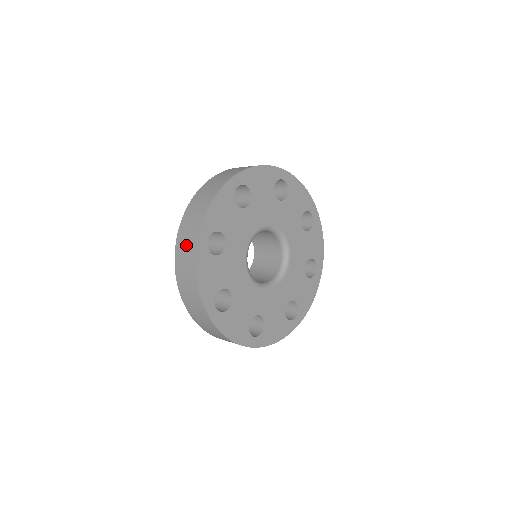
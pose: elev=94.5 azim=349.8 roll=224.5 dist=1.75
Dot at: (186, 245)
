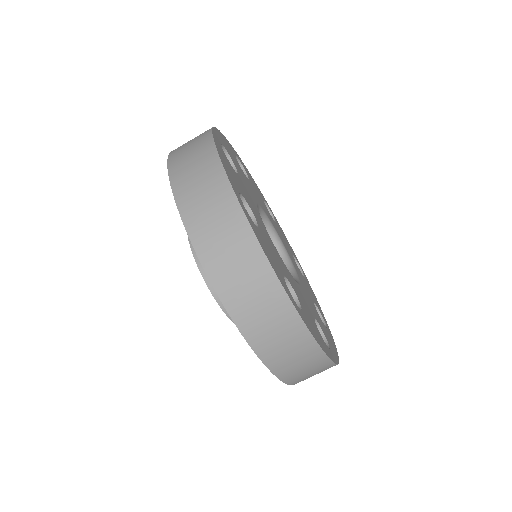
Dot at: (278, 336)
